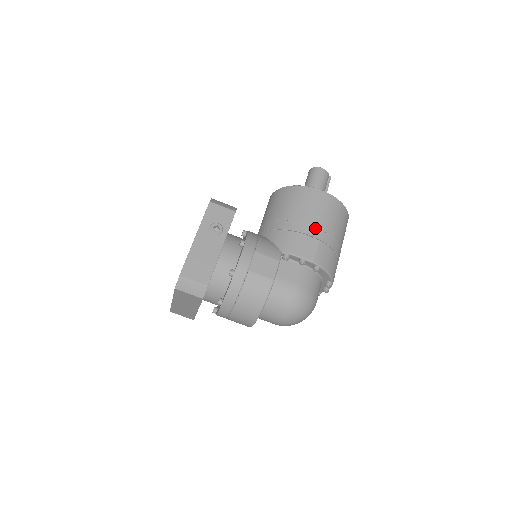
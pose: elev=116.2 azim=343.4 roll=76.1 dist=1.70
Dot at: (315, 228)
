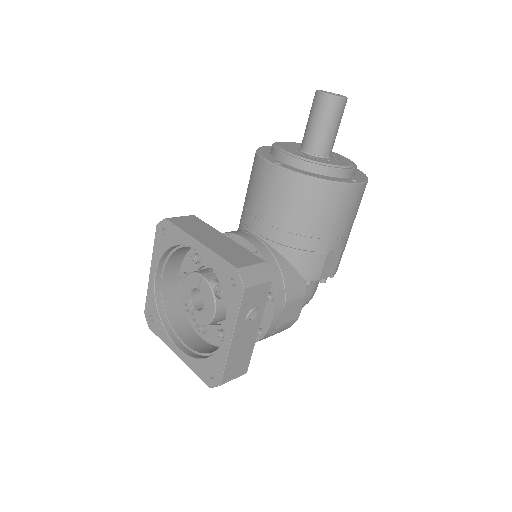
Dot at: (342, 239)
